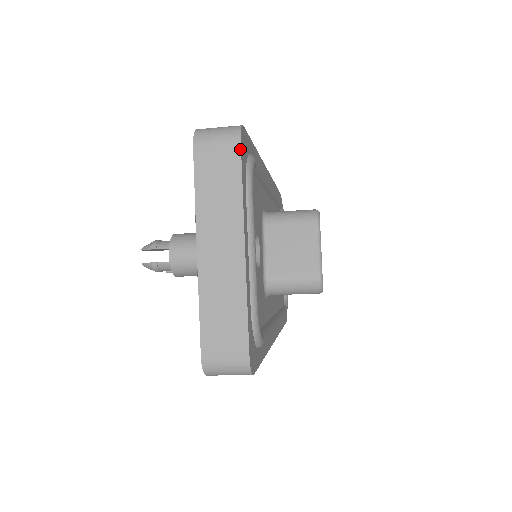
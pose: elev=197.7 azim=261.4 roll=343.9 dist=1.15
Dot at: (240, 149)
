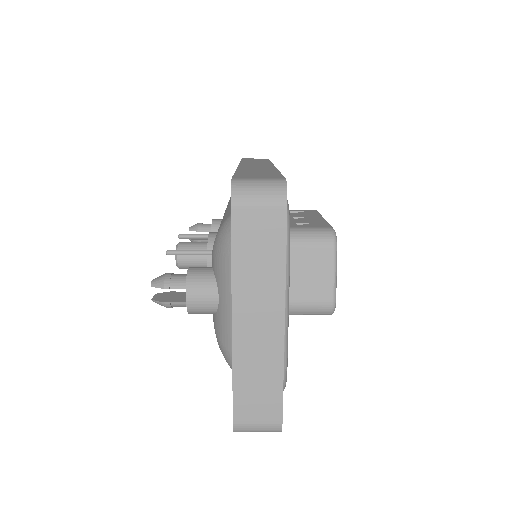
Dot at: (286, 216)
